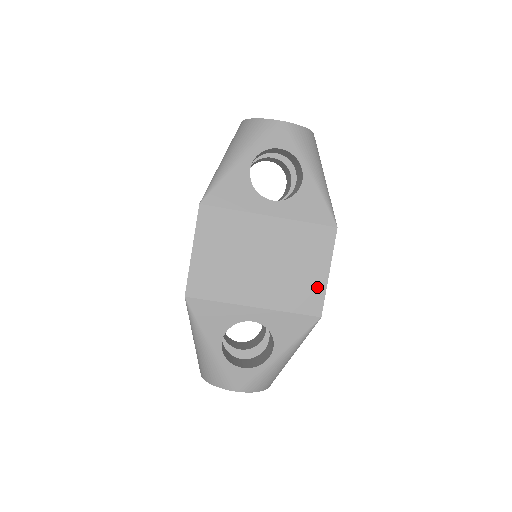
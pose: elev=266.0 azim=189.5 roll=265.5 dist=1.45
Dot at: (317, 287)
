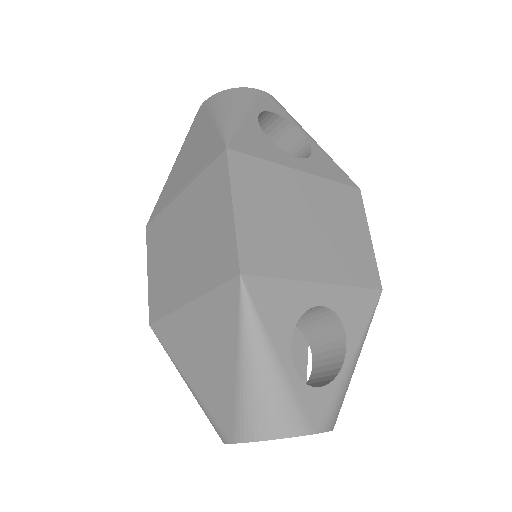
Dot at: (367, 254)
